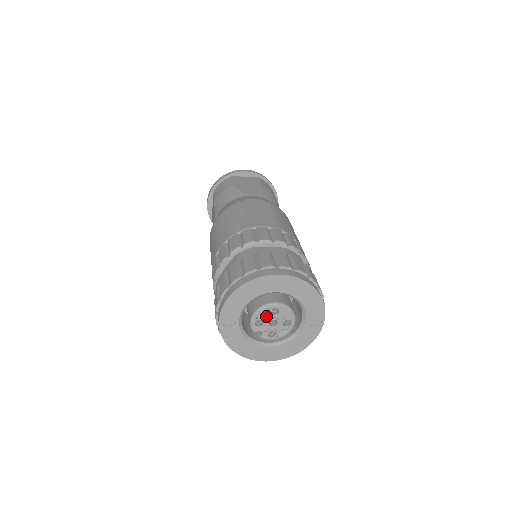
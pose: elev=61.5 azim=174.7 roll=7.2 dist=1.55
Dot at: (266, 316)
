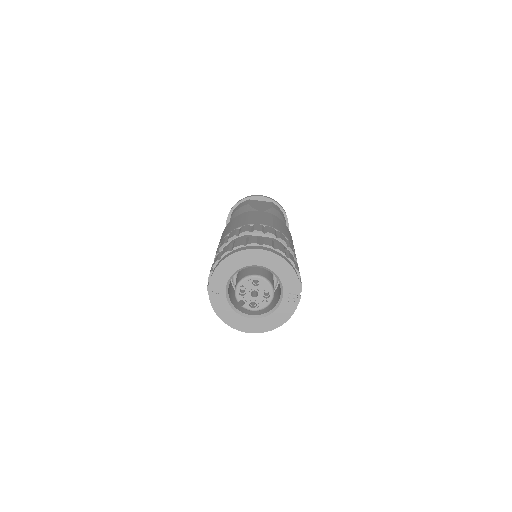
Dot at: (248, 287)
